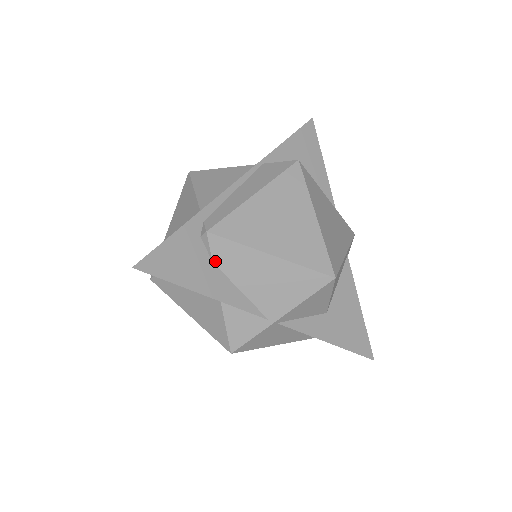
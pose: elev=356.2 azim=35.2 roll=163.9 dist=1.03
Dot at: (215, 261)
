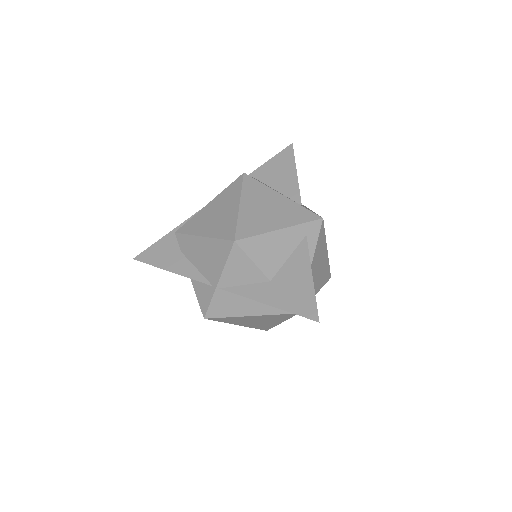
Dot at: (182, 251)
